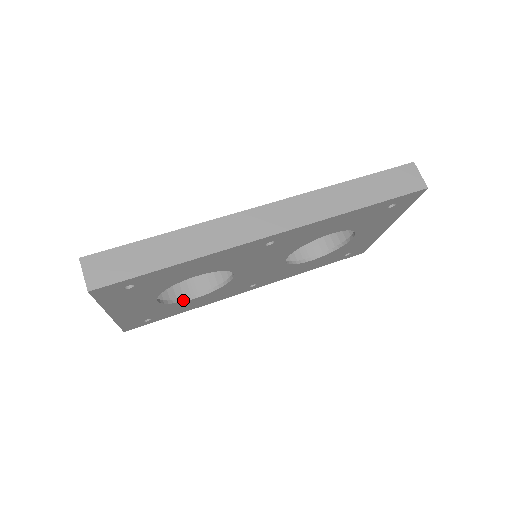
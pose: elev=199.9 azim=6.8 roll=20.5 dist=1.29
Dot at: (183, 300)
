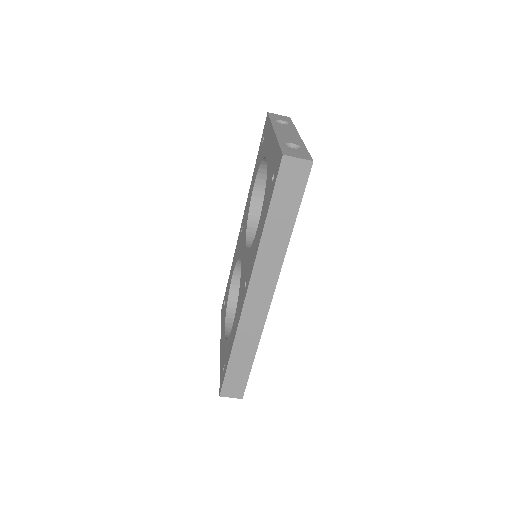
Dot at: occluded
